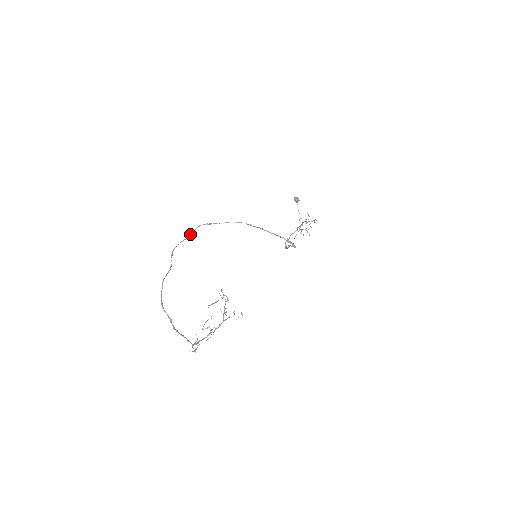
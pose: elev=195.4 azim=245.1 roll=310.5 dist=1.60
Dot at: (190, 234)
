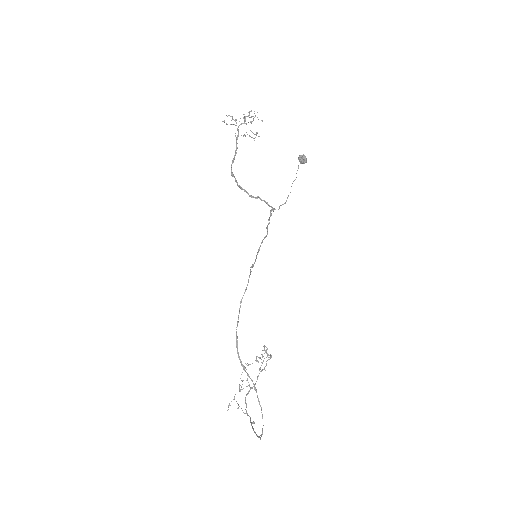
Dot at: occluded
